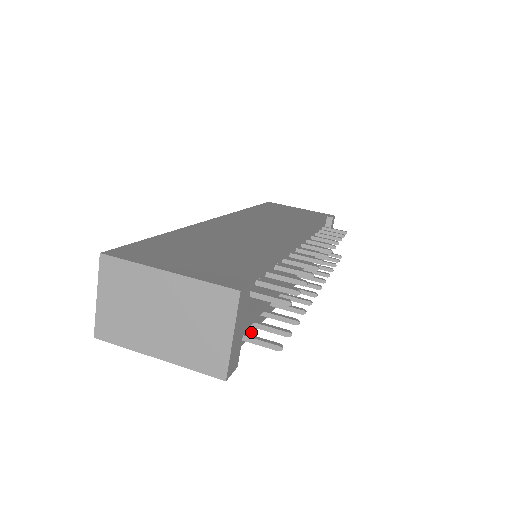
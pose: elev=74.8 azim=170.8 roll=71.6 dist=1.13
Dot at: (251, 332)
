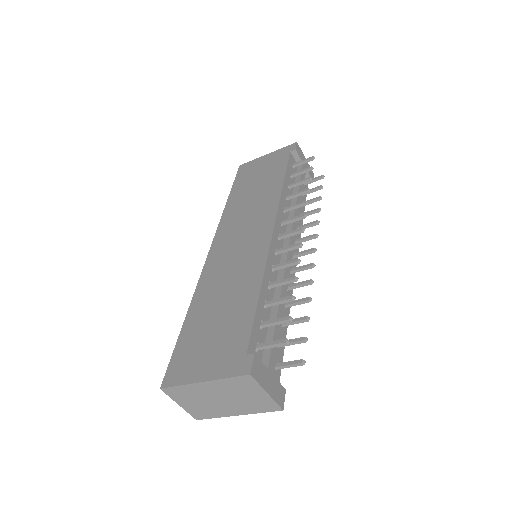
Dot at: occluded
